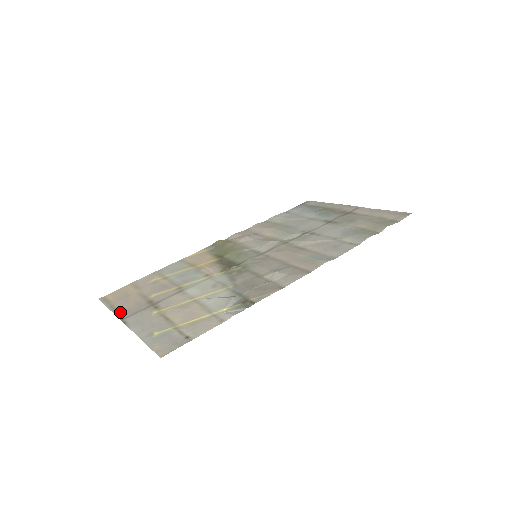
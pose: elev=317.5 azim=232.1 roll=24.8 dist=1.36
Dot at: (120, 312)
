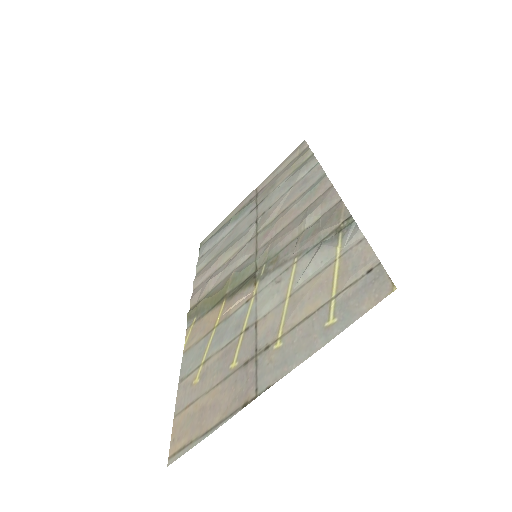
Dot at: (234, 408)
